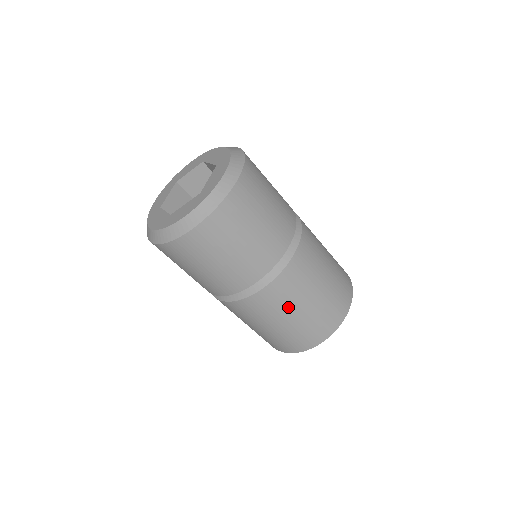
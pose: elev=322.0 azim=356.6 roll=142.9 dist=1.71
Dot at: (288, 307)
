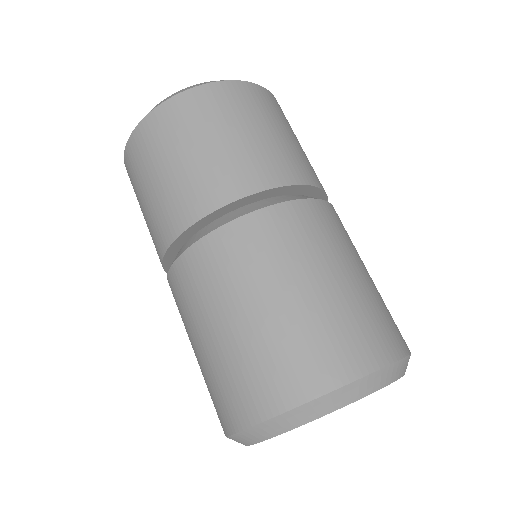
Dot at: (293, 264)
